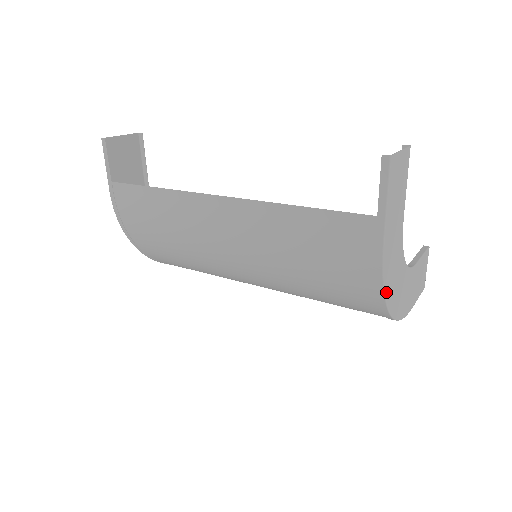
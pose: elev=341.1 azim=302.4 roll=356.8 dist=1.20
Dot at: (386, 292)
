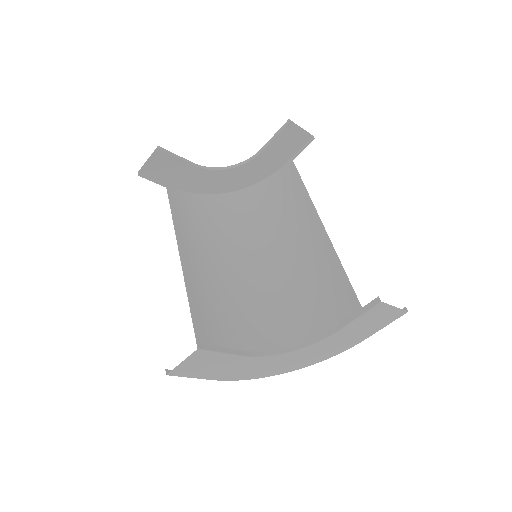
Dot at: (262, 377)
